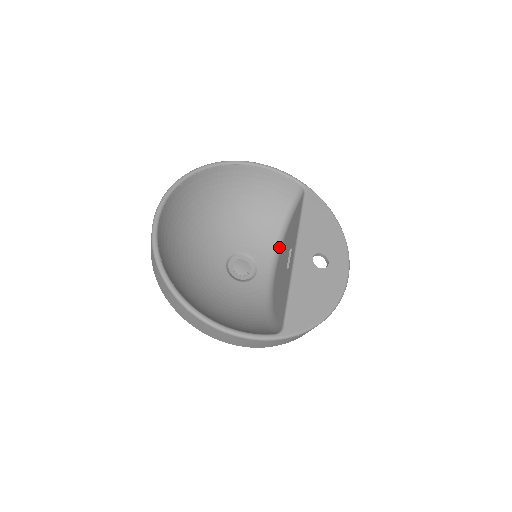
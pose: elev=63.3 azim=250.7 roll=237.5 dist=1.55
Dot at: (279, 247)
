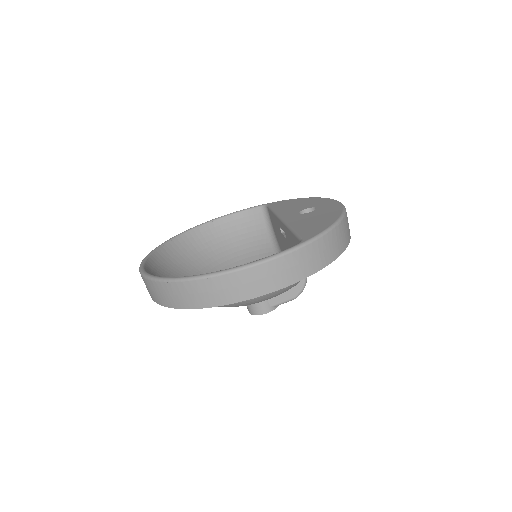
Dot at: occluded
